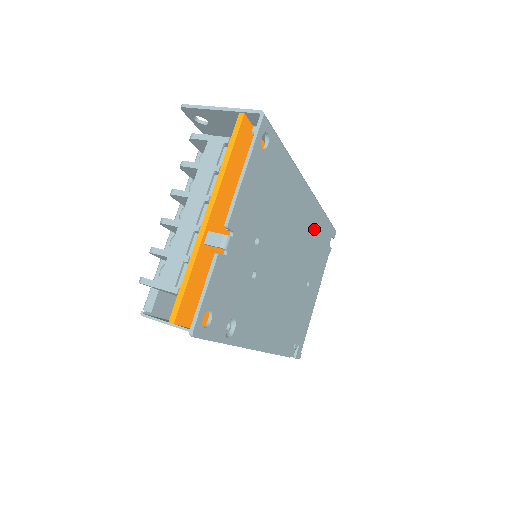
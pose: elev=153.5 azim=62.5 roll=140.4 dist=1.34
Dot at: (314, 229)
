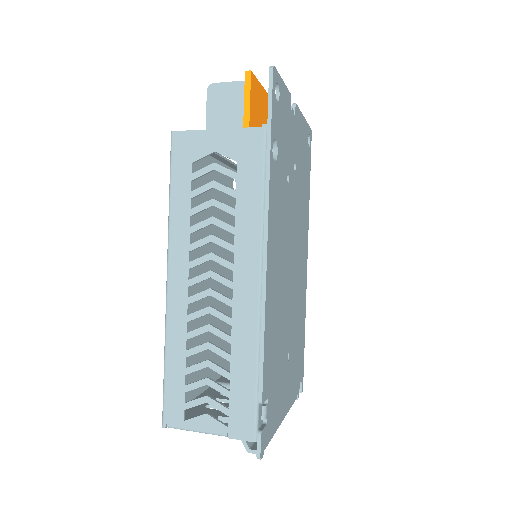
Dot at: (301, 311)
